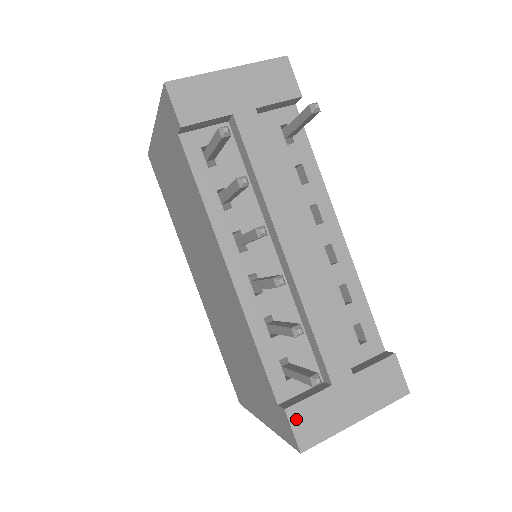
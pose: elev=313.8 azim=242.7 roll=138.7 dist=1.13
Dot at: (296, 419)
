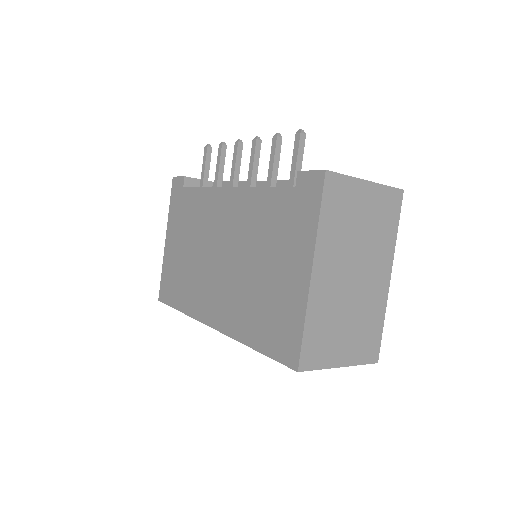
Dot at: occluded
